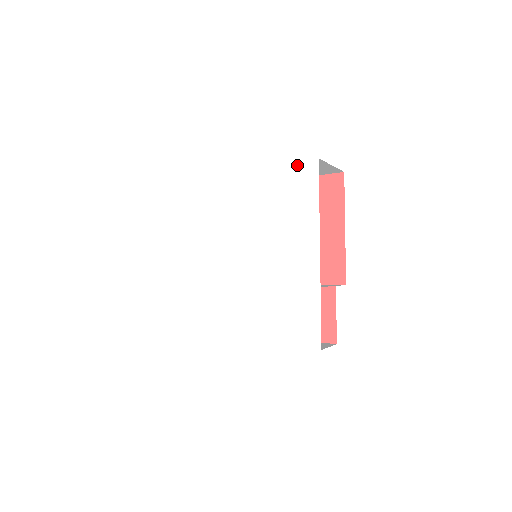
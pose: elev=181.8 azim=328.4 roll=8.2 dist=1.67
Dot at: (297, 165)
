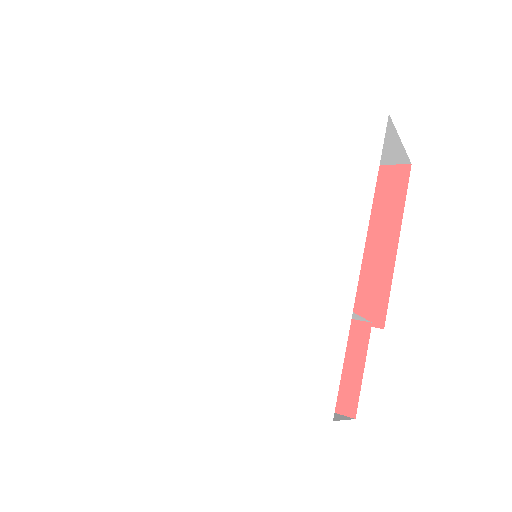
Dot at: (352, 121)
